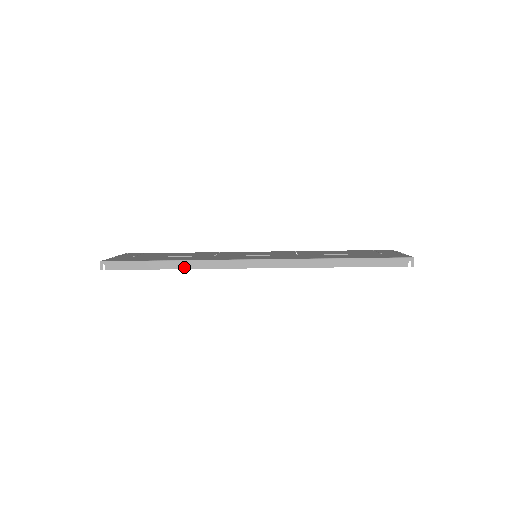
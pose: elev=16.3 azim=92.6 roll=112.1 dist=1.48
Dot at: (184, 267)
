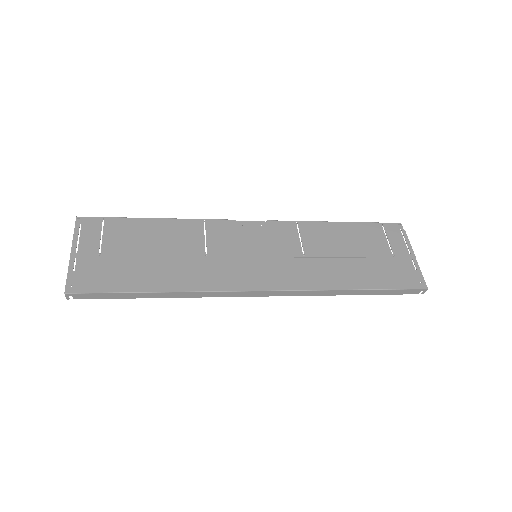
Dot at: (176, 296)
